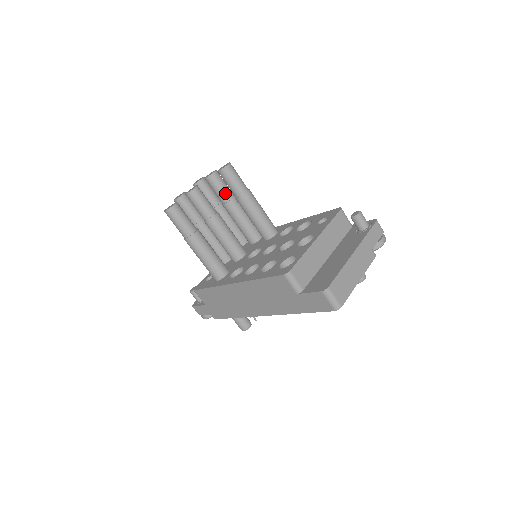
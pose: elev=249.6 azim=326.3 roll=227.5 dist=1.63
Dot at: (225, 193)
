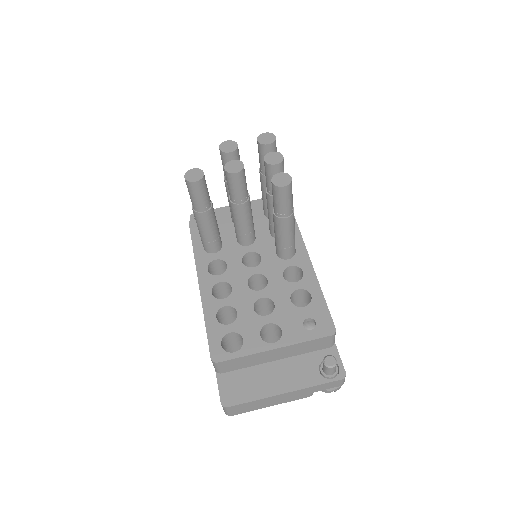
Dot at: occluded
